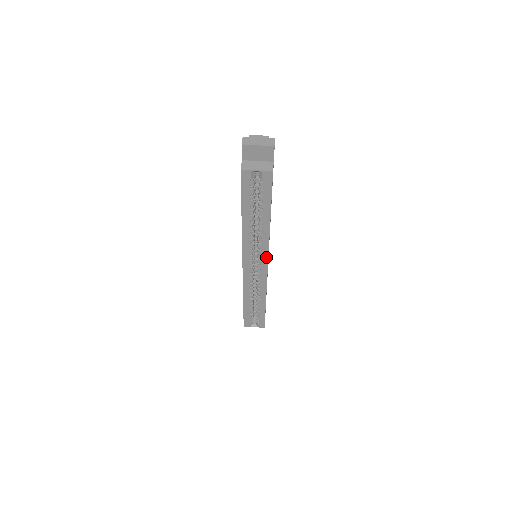
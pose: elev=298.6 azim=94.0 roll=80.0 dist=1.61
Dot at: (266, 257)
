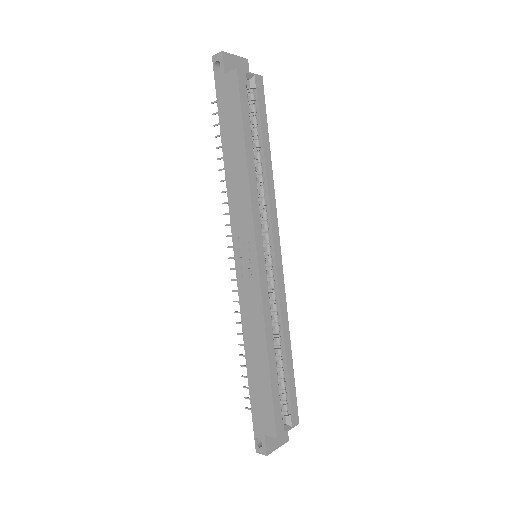
Dot at: (277, 233)
